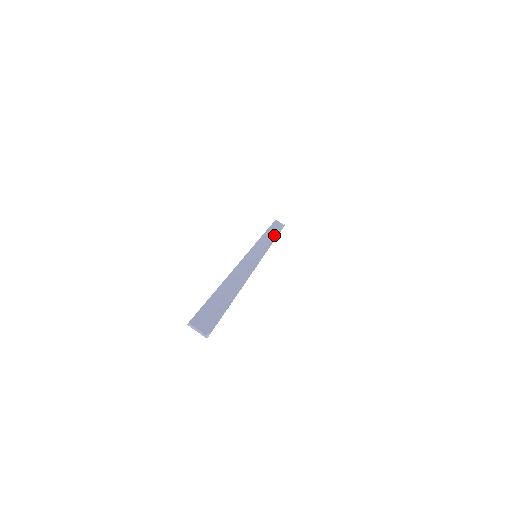
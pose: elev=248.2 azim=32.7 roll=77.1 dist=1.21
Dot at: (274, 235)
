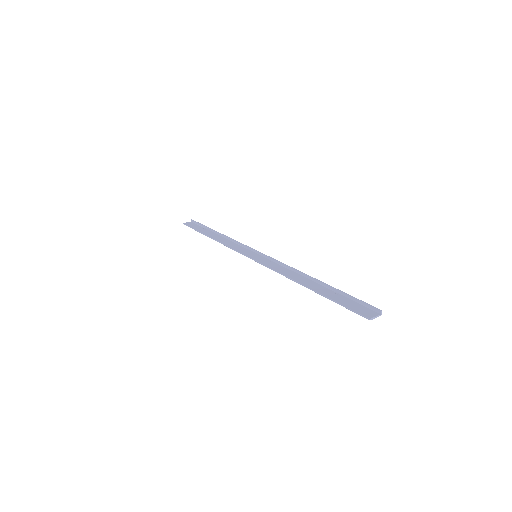
Dot at: (214, 234)
